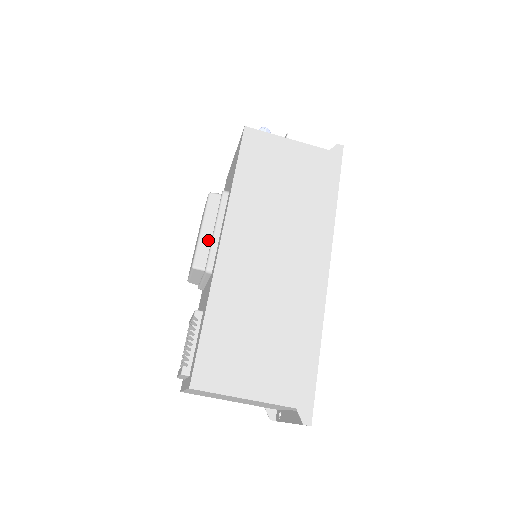
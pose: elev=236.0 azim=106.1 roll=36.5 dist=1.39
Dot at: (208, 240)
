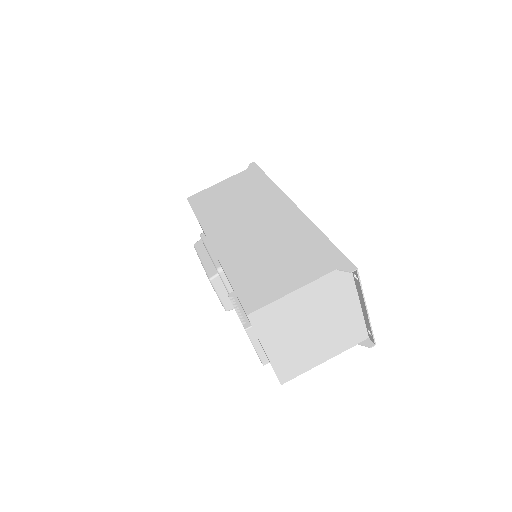
Dot at: (209, 261)
